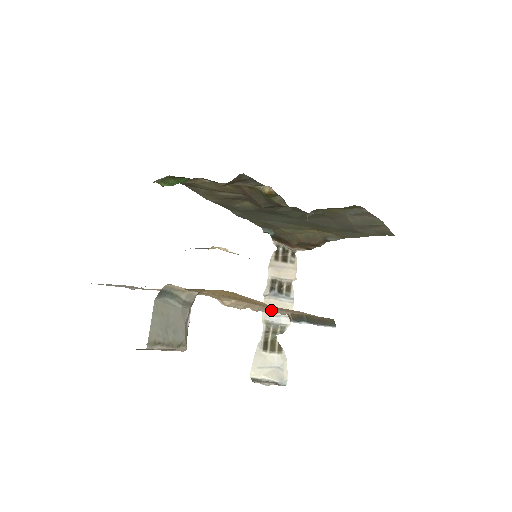
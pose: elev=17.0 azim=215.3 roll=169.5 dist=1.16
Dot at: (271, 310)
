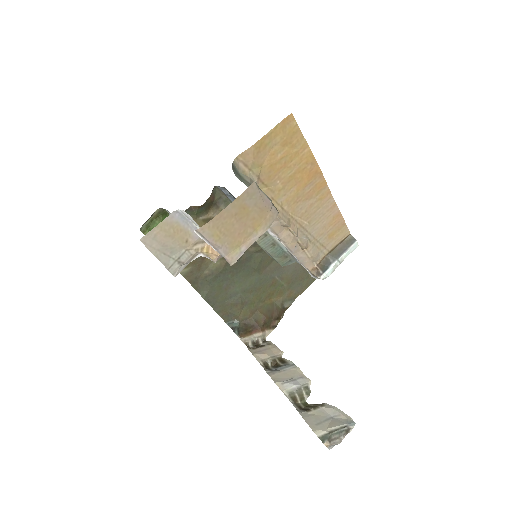
Dot at: (305, 239)
